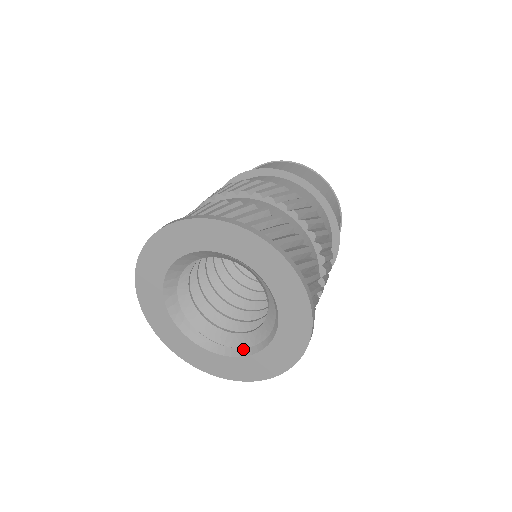
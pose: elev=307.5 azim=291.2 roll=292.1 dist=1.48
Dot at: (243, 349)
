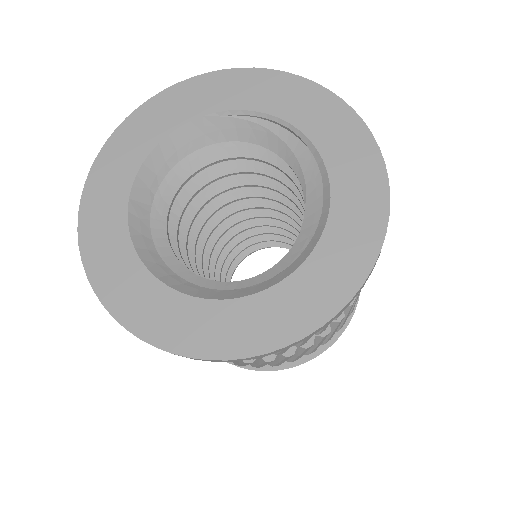
Dot at: (272, 278)
